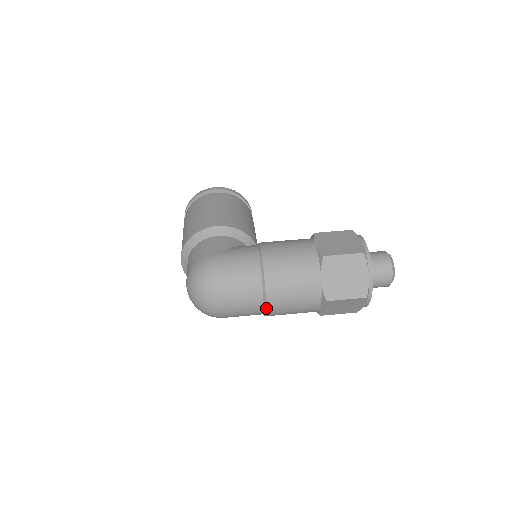
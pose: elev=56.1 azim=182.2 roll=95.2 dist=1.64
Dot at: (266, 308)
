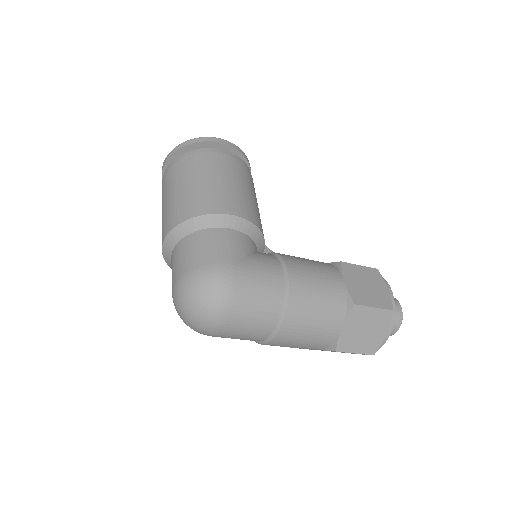
Dot at: (268, 342)
